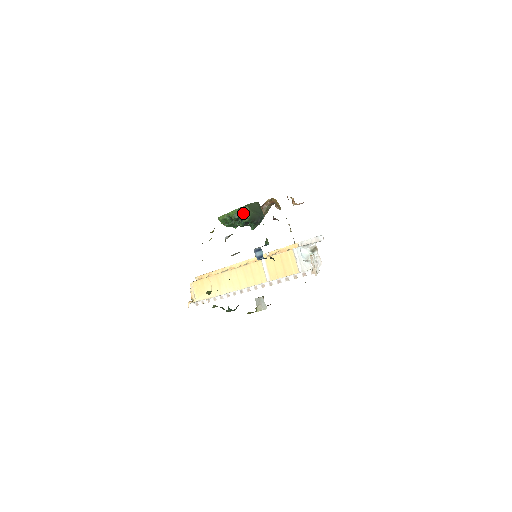
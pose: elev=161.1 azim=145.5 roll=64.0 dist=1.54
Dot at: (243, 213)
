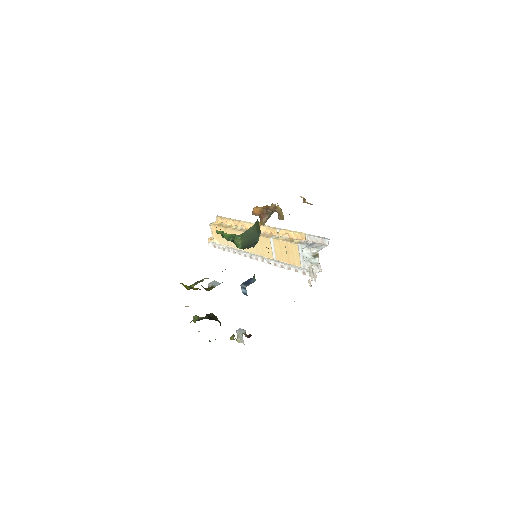
Dot at: (235, 242)
